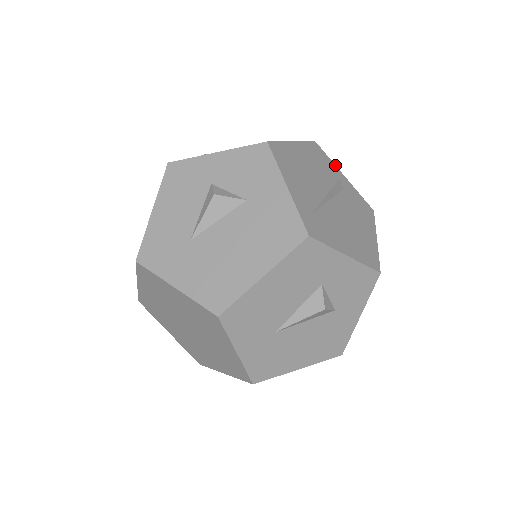
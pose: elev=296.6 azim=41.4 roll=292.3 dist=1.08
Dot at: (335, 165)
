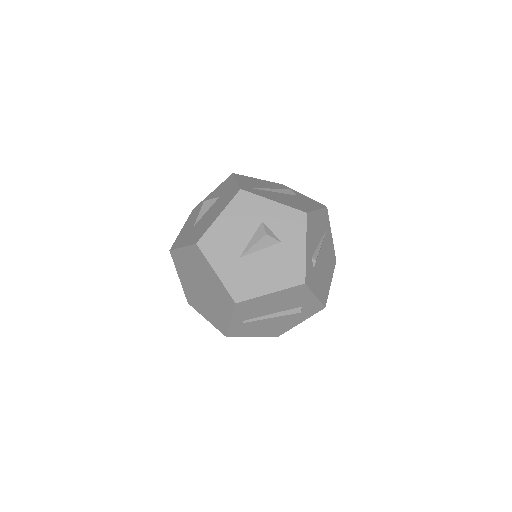
Dot at: occluded
